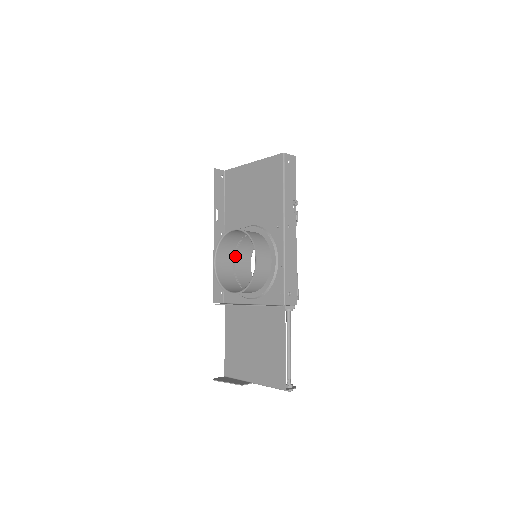
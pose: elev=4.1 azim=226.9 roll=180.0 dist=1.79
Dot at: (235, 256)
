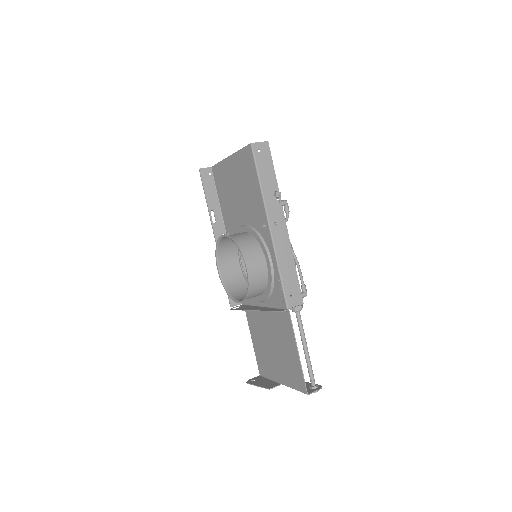
Dot at: (241, 256)
